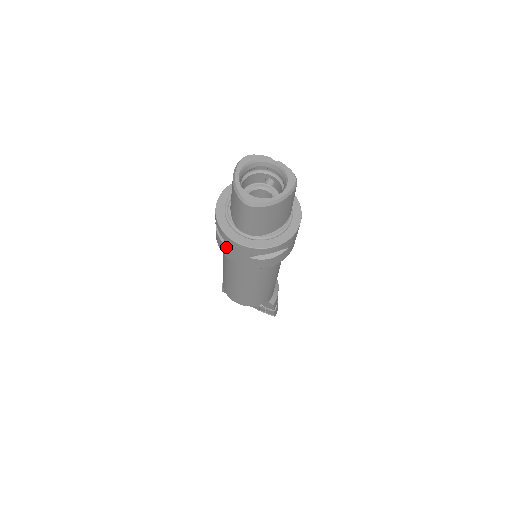
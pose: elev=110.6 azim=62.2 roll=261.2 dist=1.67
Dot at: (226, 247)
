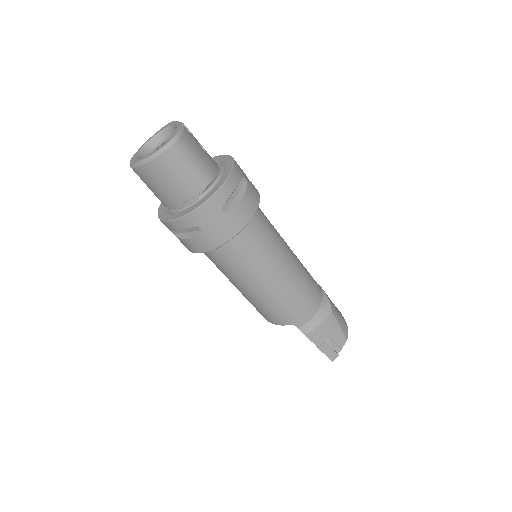
Dot at: occluded
